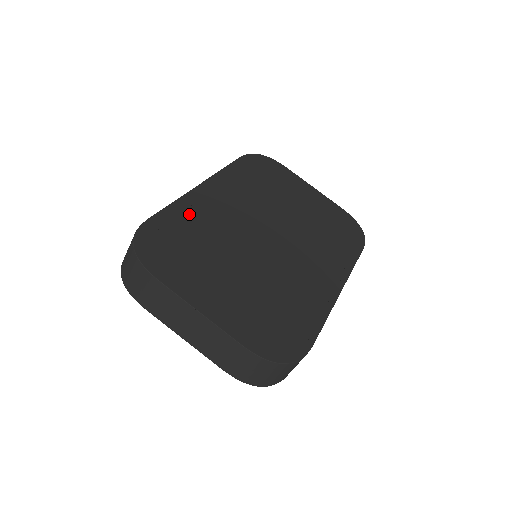
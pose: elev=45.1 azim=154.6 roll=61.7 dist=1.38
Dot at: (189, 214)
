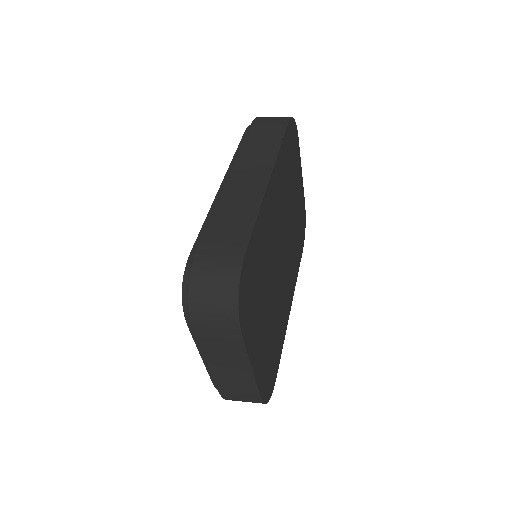
Dot at: (262, 232)
